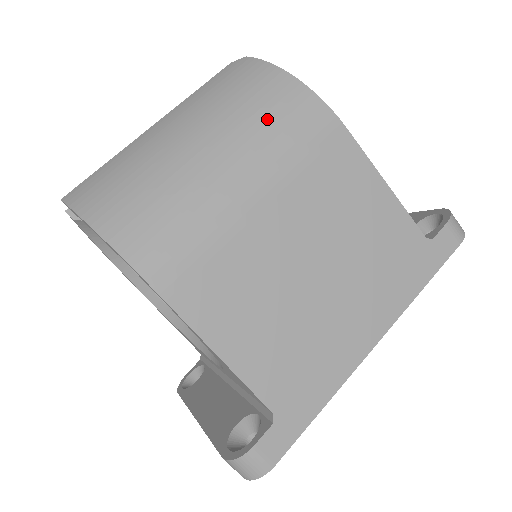
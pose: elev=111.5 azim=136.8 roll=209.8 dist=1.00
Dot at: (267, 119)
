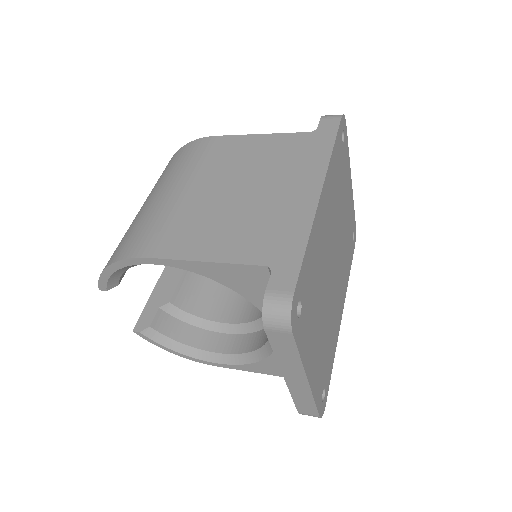
Dot at: (173, 167)
